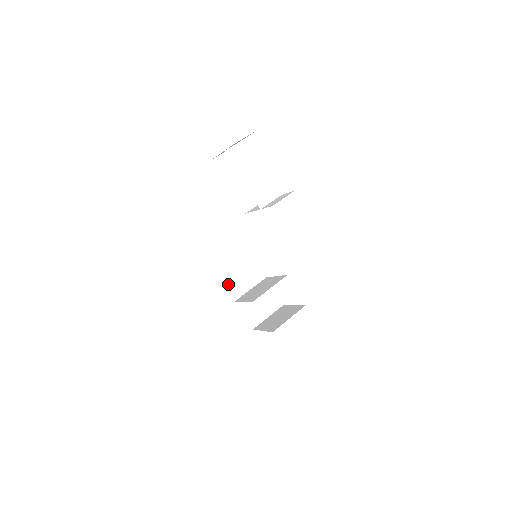
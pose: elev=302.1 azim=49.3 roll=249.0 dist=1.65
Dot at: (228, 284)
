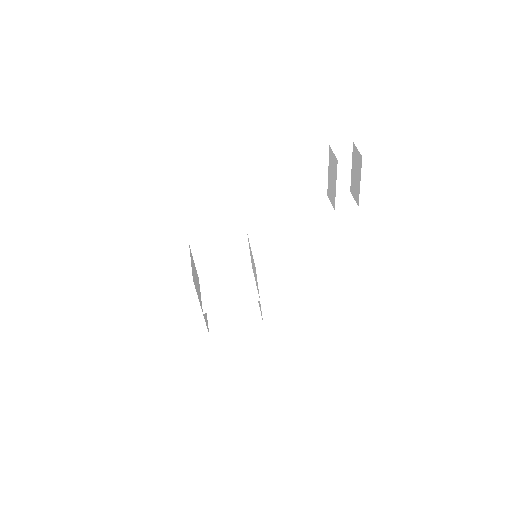
Dot at: (199, 298)
